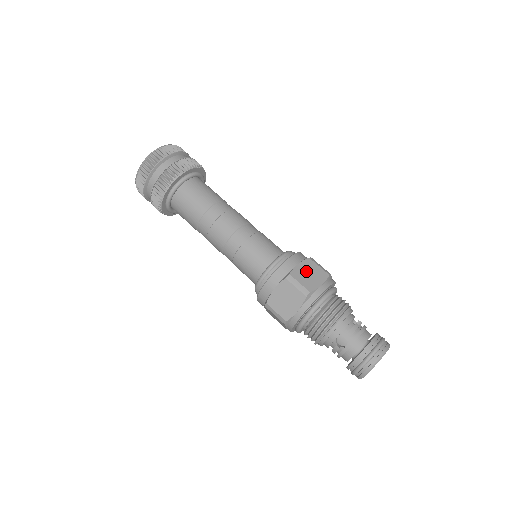
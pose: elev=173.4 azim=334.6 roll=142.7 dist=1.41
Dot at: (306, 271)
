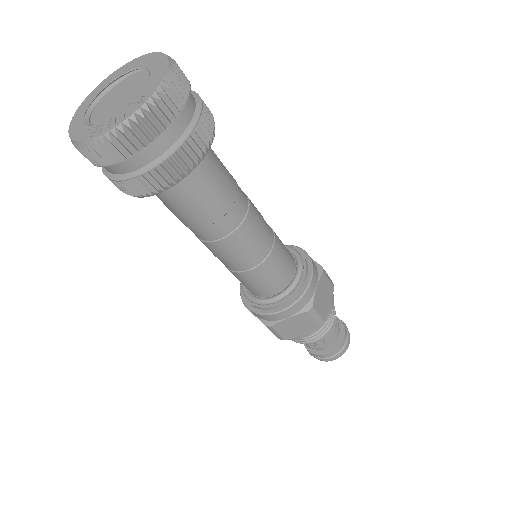
Dot at: (322, 293)
